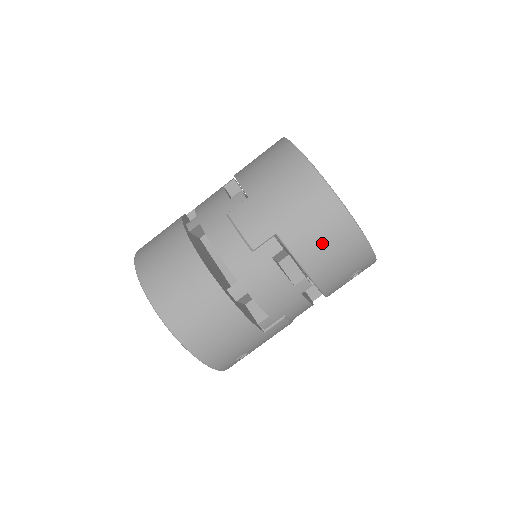
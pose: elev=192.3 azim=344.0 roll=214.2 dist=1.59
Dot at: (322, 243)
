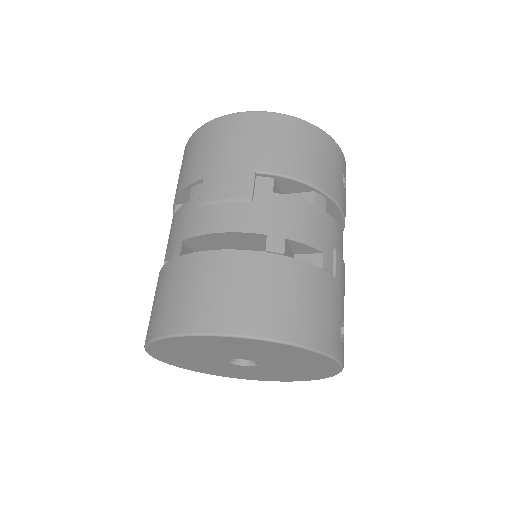
Dot at: (297, 151)
